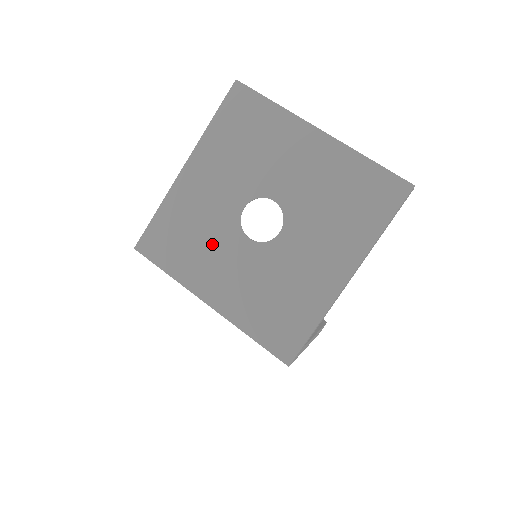
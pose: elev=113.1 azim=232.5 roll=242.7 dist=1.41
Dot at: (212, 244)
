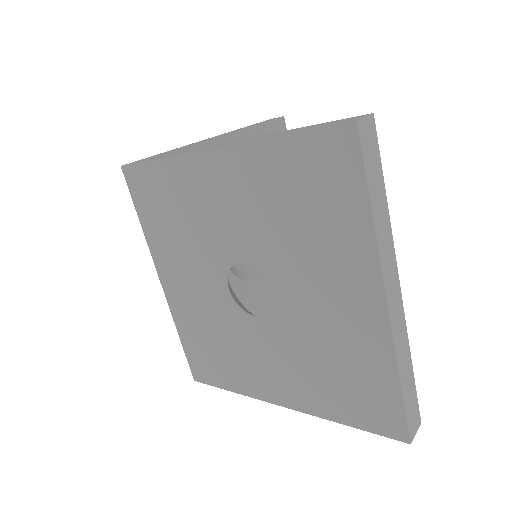
Dot at: (192, 251)
